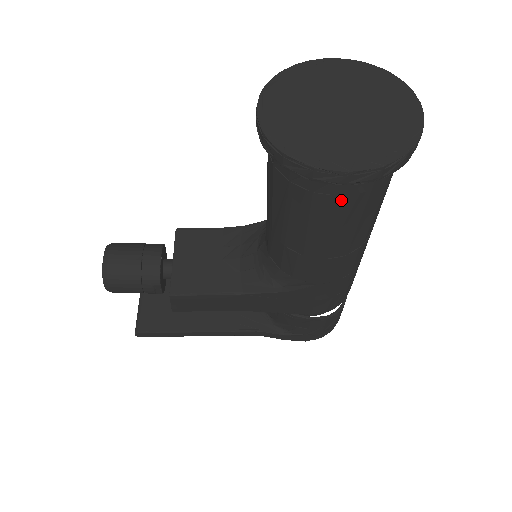
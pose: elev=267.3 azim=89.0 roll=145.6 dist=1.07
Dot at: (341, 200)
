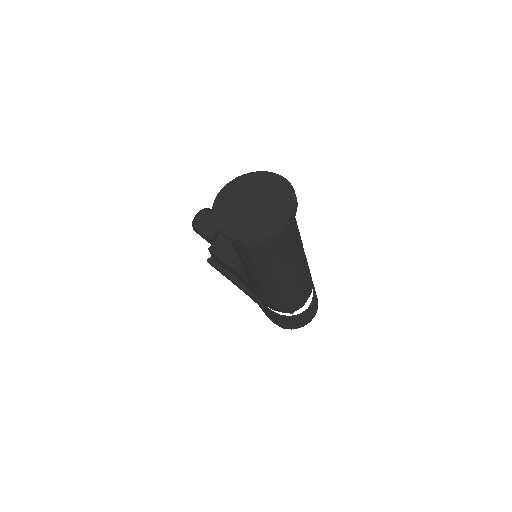
Dot at: (236, 245)
